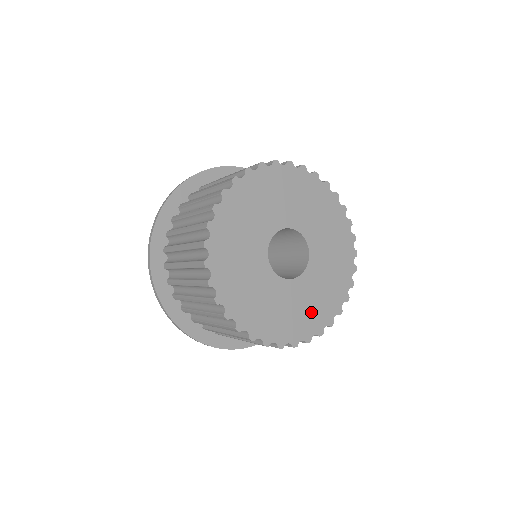
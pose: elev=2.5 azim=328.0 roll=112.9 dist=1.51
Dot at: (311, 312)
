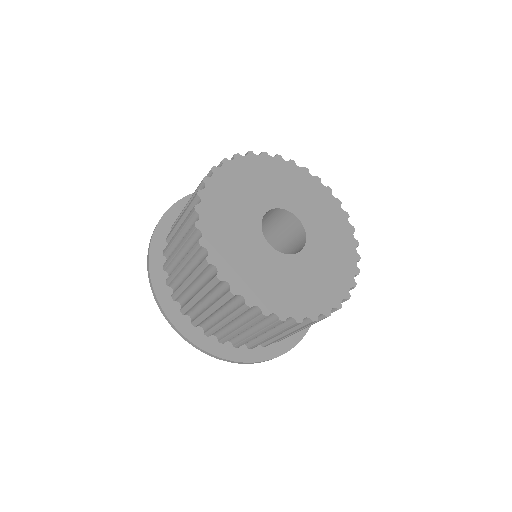
Dot at: (334, 271)
